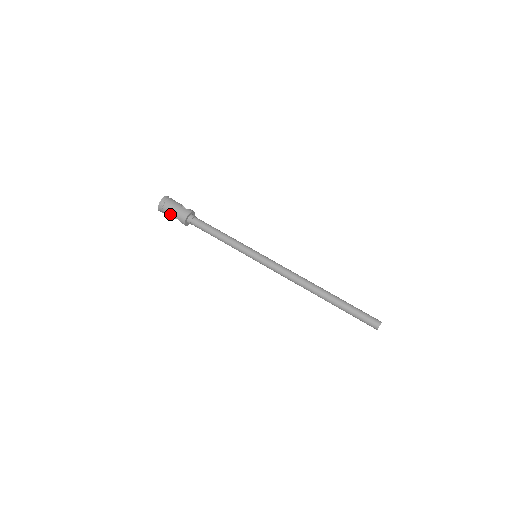
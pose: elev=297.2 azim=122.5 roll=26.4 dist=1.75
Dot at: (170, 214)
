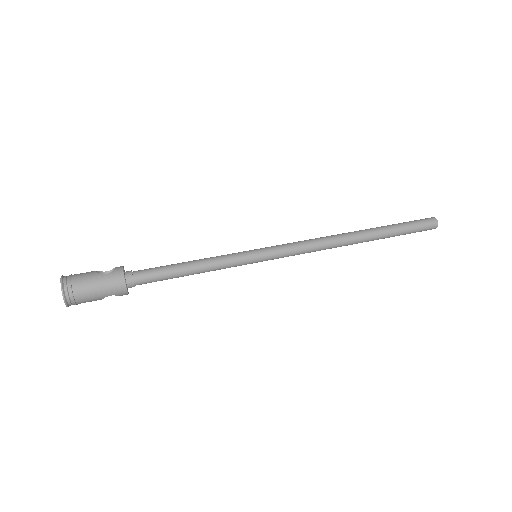
Dot at: (93, 298)
